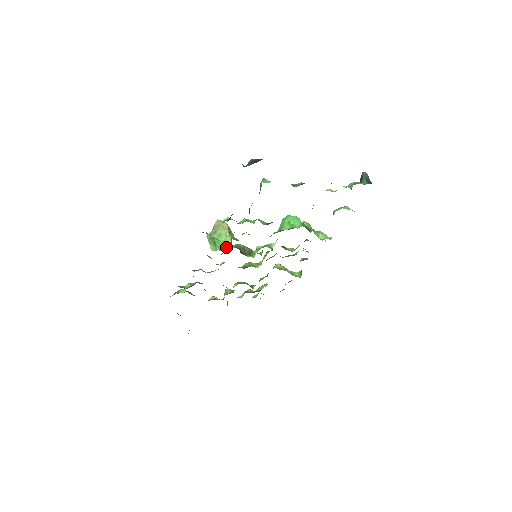
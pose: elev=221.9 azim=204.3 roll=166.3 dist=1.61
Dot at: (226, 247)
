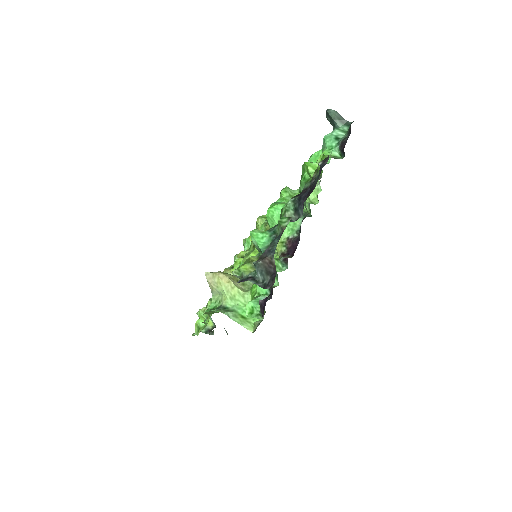
Dot at: occluded
